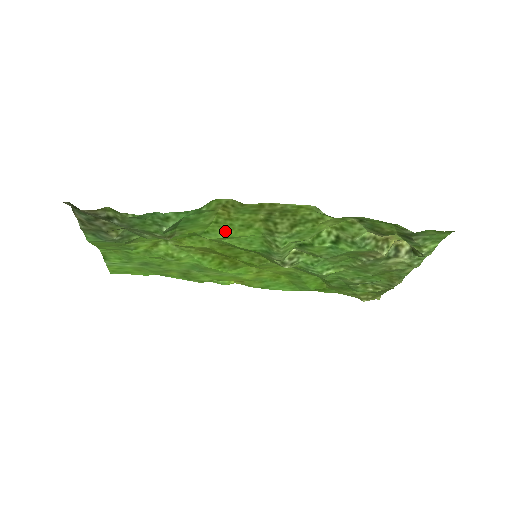
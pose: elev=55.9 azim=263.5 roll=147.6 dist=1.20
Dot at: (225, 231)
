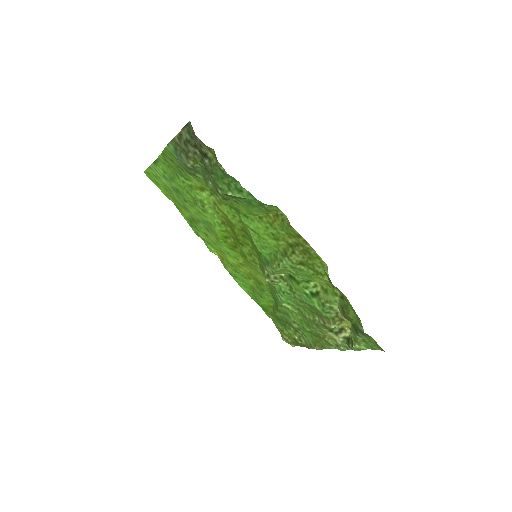
Dot at: (259, 227)
